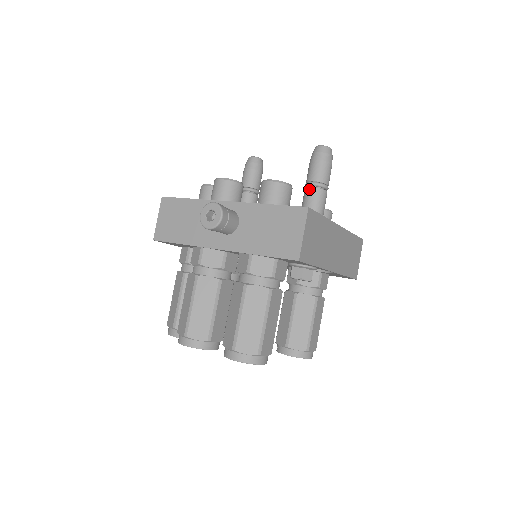
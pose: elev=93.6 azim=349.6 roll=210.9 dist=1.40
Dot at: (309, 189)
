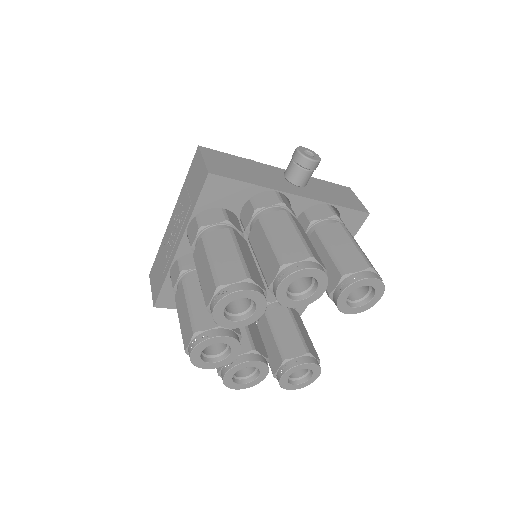
Dot at: occluded
